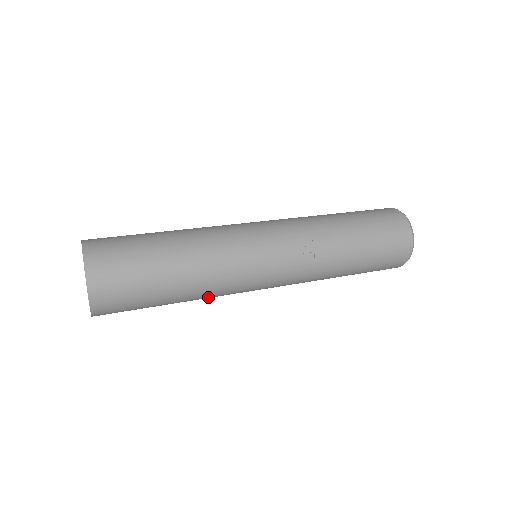
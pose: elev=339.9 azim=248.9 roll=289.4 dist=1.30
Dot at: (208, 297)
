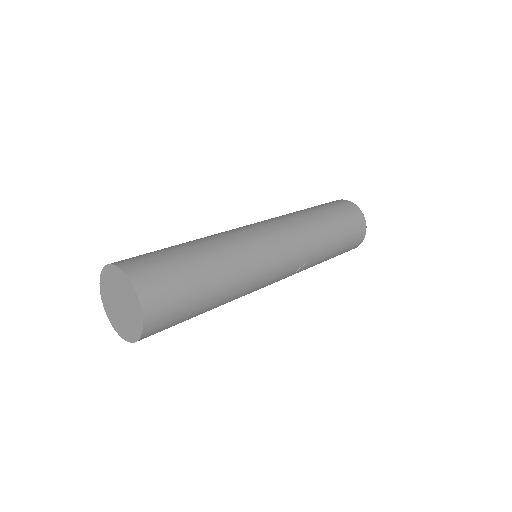
Dot at: occluded
